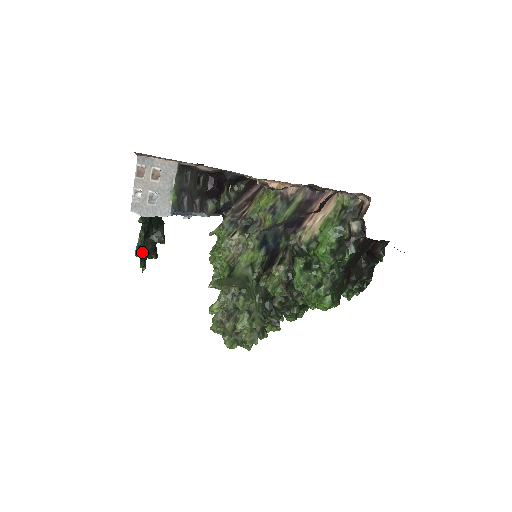
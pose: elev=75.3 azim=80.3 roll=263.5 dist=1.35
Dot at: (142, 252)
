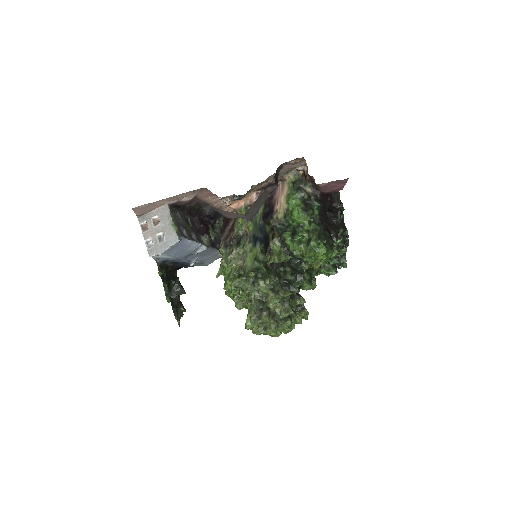
Dot at: (172, 306)
